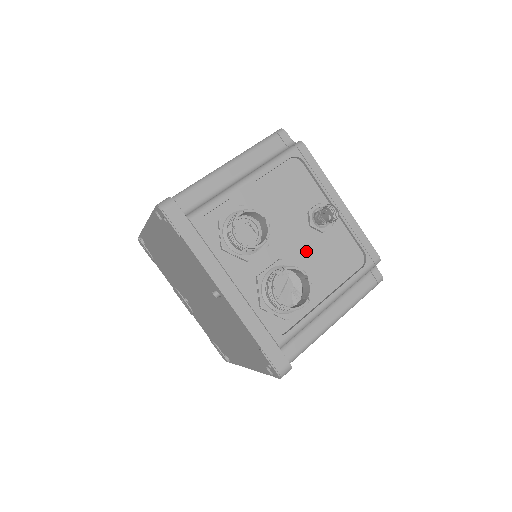
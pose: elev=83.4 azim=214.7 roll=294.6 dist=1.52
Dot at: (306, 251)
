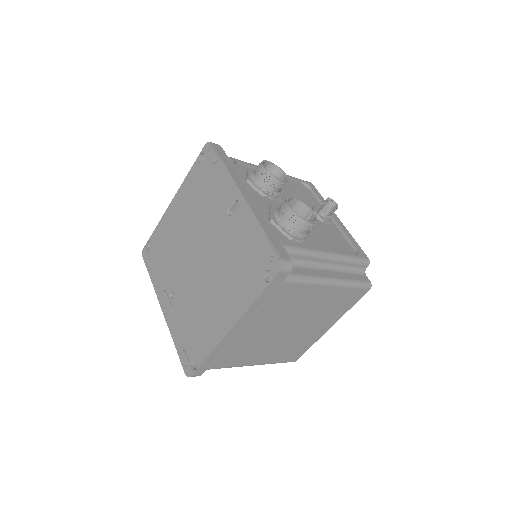
Dot at: occluded
